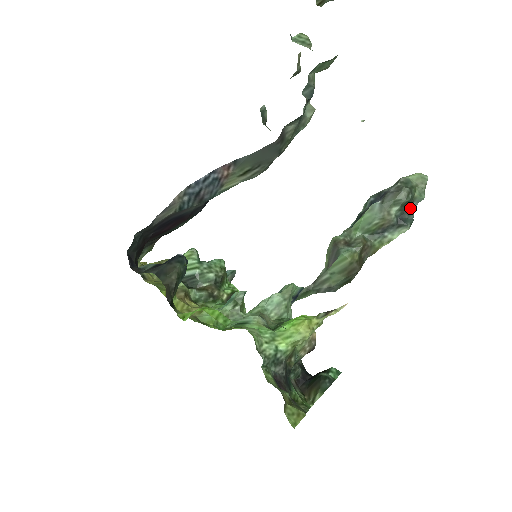
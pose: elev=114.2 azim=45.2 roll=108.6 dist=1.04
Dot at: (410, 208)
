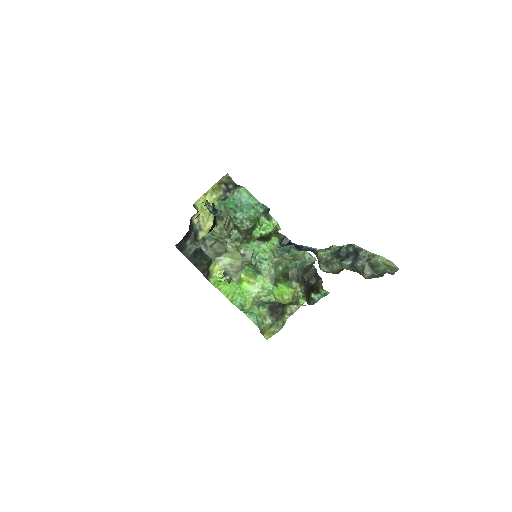
Dot at: occluded
